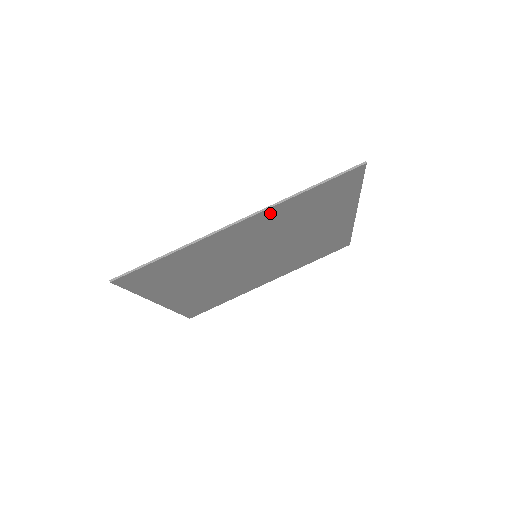
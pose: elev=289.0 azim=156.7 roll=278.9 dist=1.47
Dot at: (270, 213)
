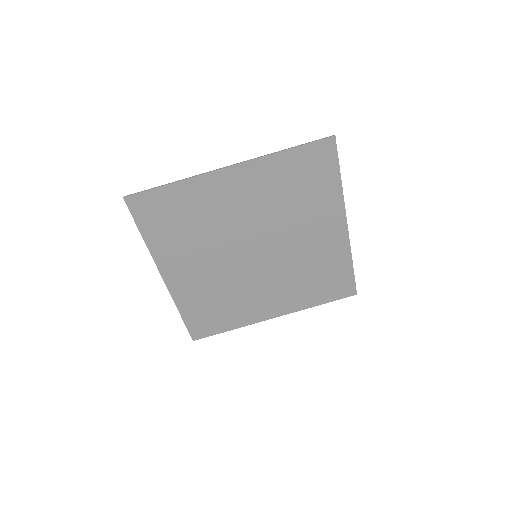
Dot at: (257, 169)
